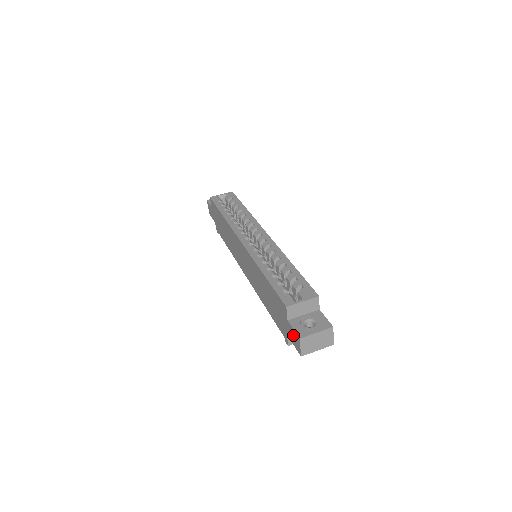
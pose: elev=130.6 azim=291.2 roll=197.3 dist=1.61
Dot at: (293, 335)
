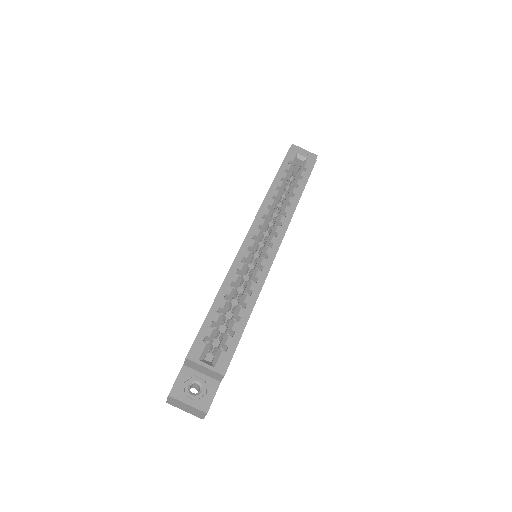
Dot at: occluded
